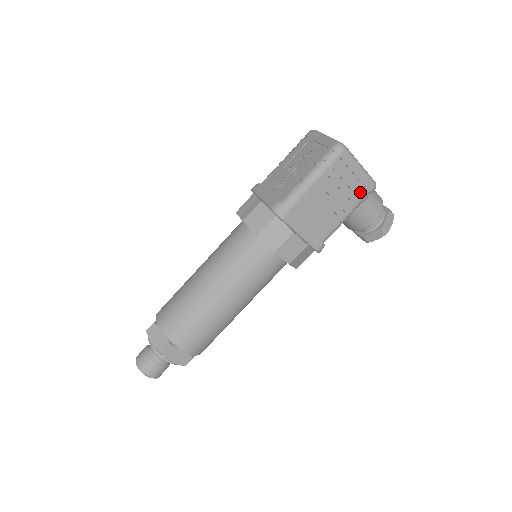
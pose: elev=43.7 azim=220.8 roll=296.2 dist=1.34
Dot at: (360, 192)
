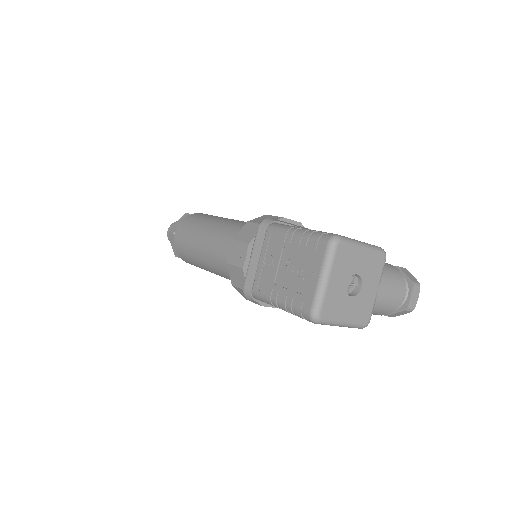
Dot at: occluded
